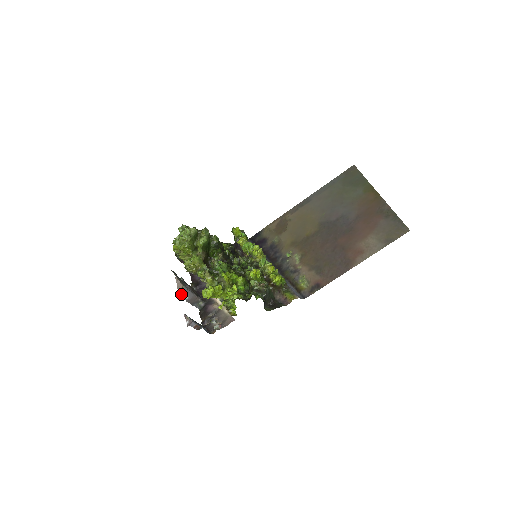
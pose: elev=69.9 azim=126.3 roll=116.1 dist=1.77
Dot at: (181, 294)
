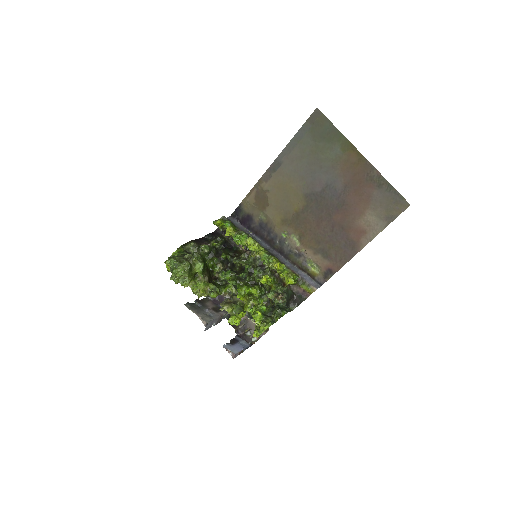
Dot at: (209, 327)
